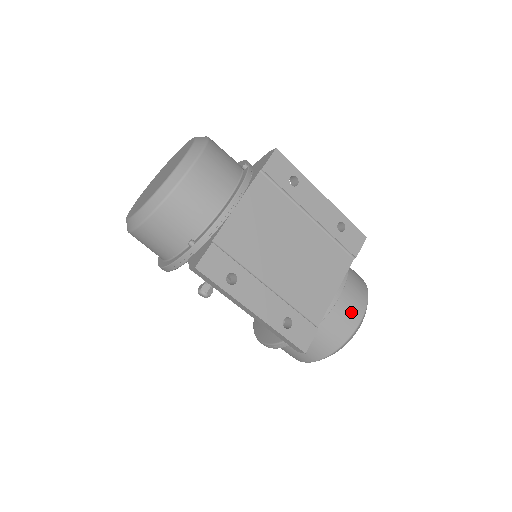
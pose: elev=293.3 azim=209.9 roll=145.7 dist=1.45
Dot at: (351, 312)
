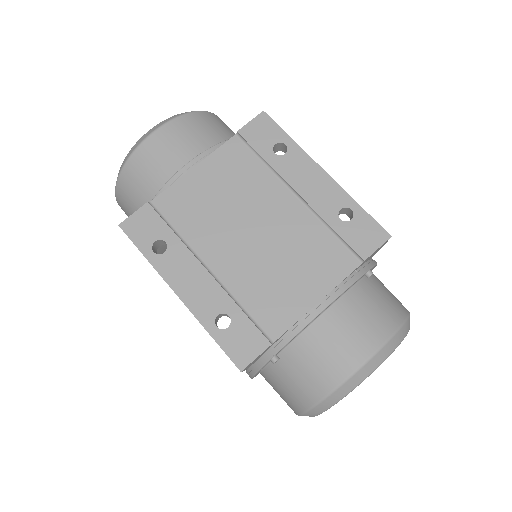
Dot at: (349, 342)
